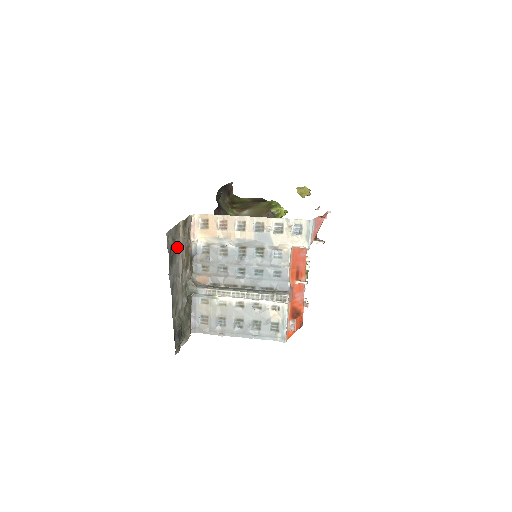
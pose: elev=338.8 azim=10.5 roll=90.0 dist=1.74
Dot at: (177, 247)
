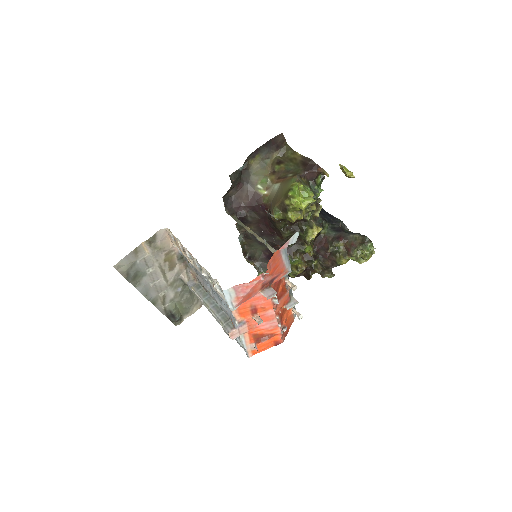
Dot at: (145, 263)
